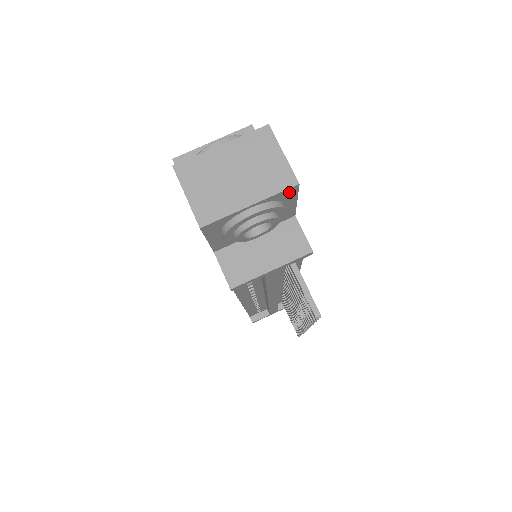
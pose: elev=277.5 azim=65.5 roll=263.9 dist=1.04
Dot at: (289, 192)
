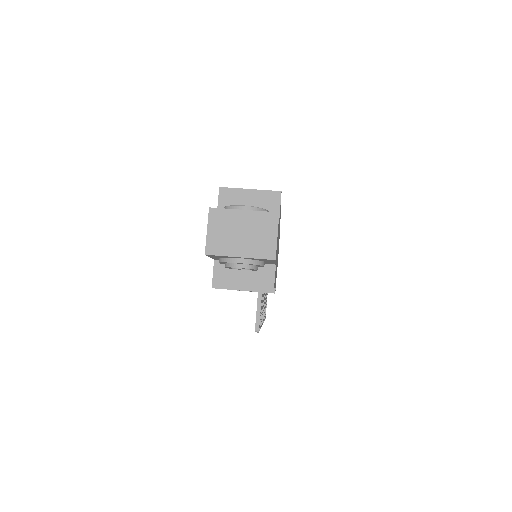
Dot at: (269, 260)
